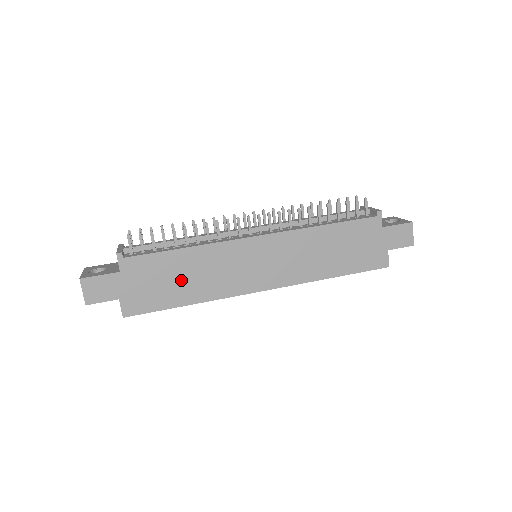
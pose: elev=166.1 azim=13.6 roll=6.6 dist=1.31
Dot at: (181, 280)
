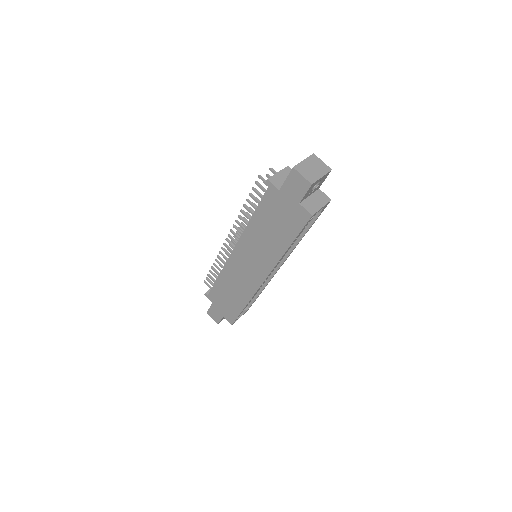
Dot at: (231, 295)
